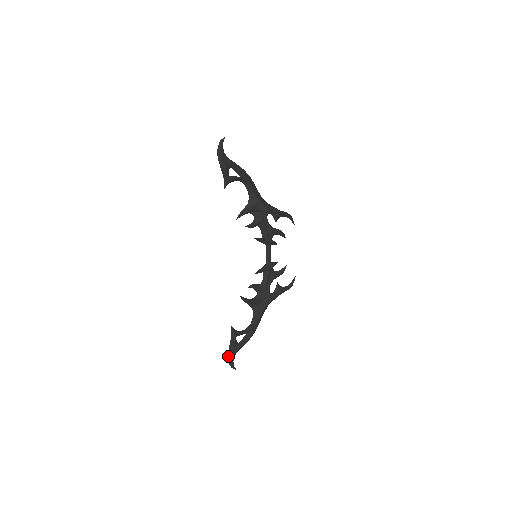
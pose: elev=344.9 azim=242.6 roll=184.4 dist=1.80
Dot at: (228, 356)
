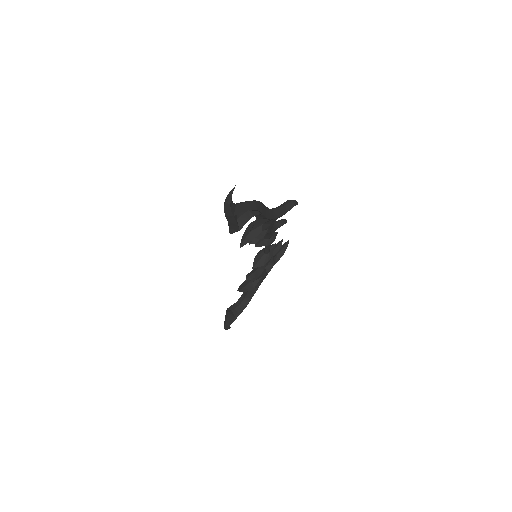
Dot at: (225, 327)
